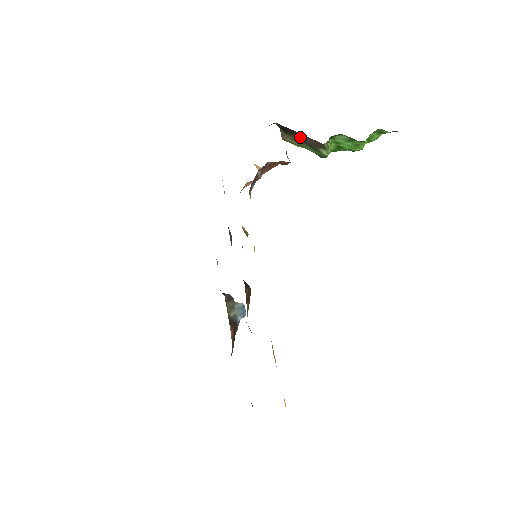
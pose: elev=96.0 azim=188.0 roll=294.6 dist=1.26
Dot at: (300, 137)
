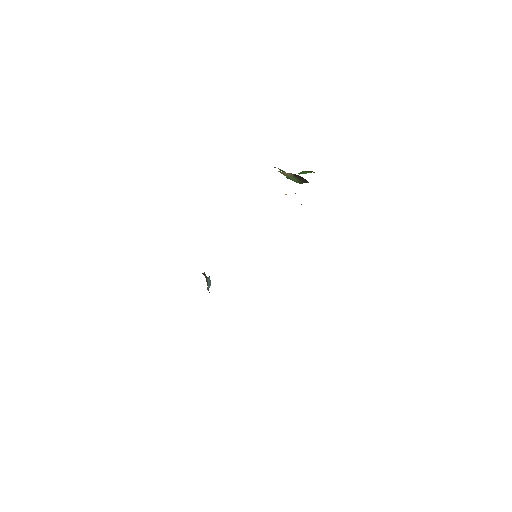
Dot at: (302, 179)
